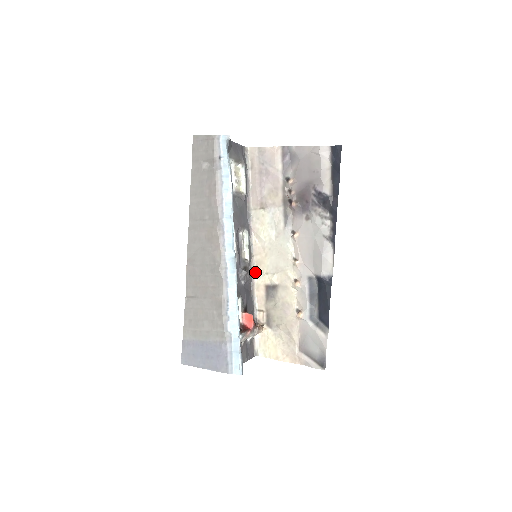
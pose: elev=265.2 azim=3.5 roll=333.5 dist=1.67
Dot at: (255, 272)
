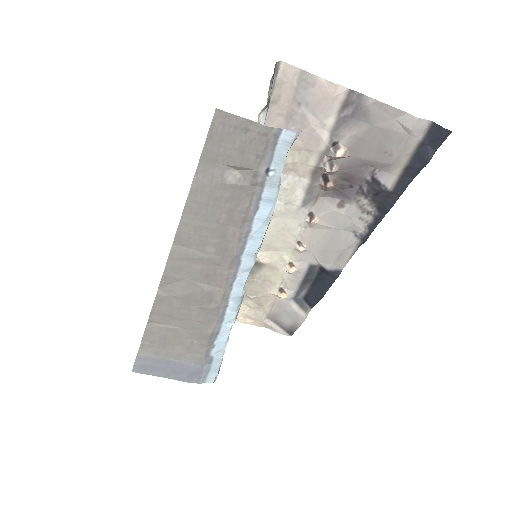
Dot at: occluded
